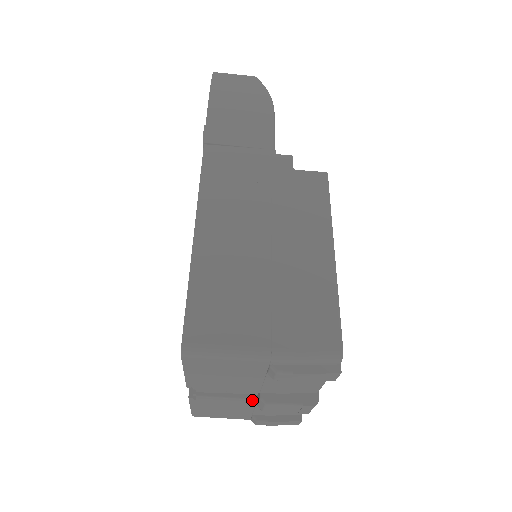
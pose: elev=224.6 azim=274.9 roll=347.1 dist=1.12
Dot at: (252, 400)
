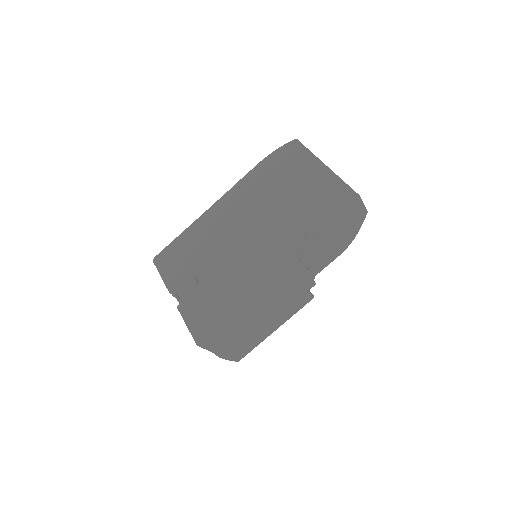
Dot at: occluded
